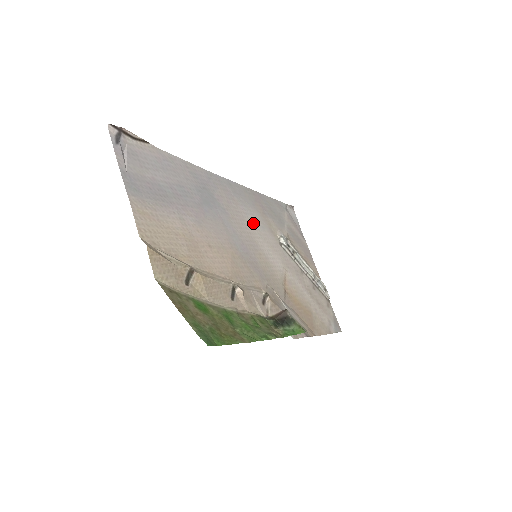
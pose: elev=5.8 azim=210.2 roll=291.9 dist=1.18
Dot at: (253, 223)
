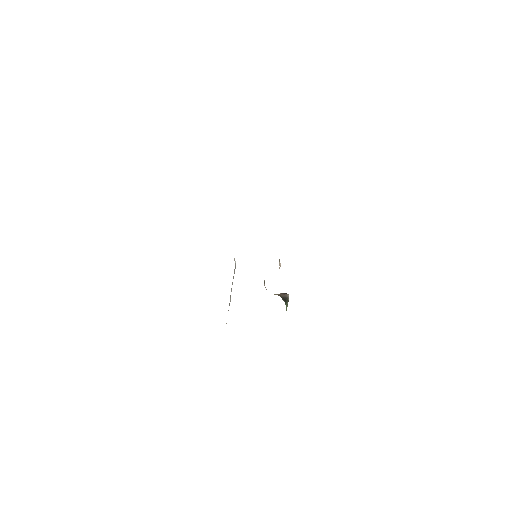
Dot at: occluded
